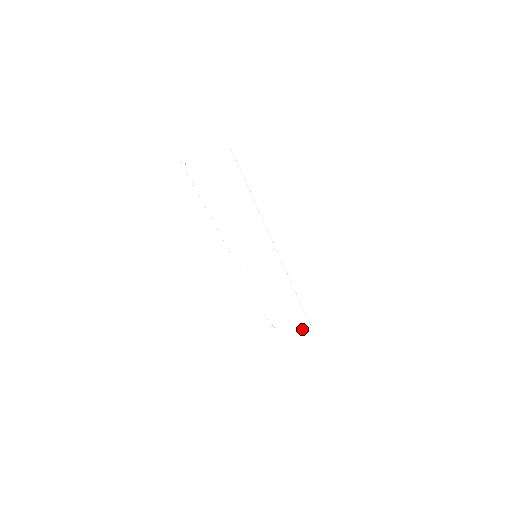
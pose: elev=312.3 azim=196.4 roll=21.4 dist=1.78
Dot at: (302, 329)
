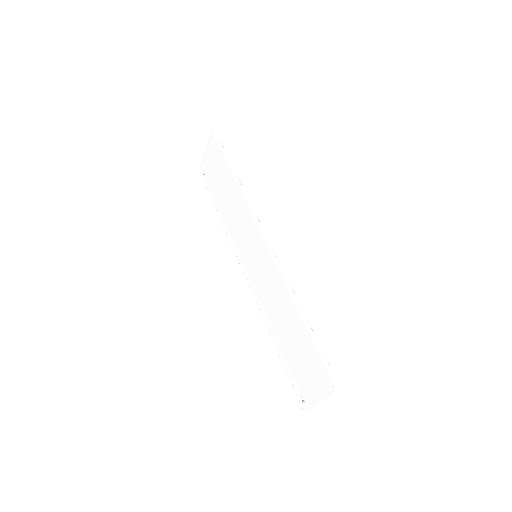
Dot at: (330, 393)
